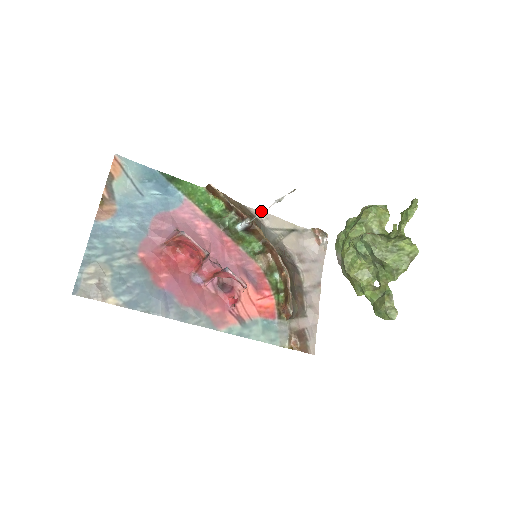
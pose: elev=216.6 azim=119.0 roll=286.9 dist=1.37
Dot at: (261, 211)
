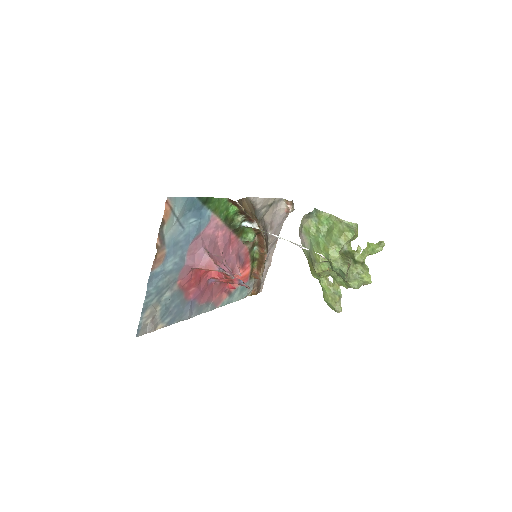
Dot at: (277, 237)
